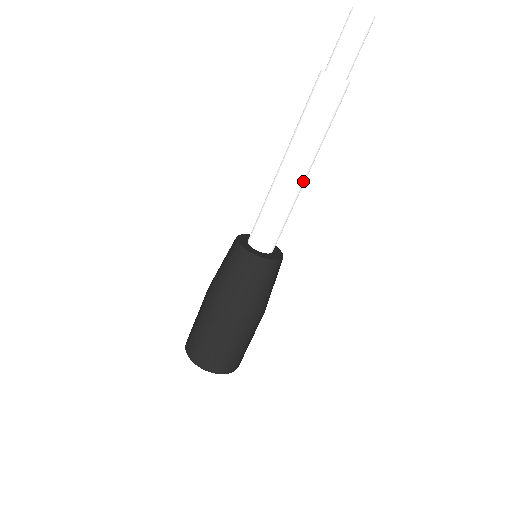
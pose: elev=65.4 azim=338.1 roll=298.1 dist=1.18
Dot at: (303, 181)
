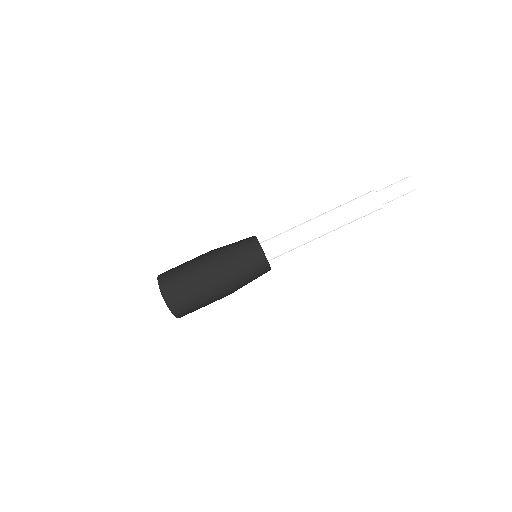
Dot at: (319, 232)
